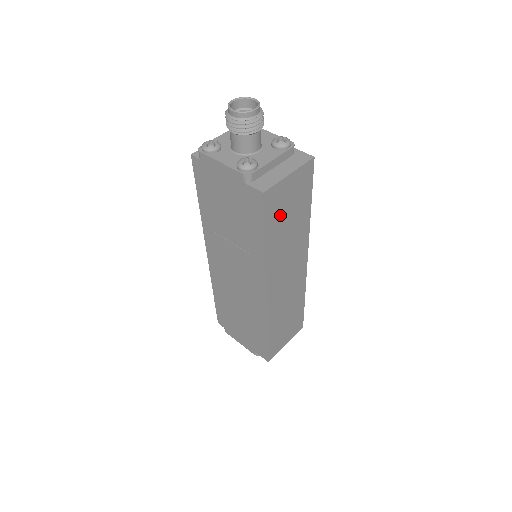
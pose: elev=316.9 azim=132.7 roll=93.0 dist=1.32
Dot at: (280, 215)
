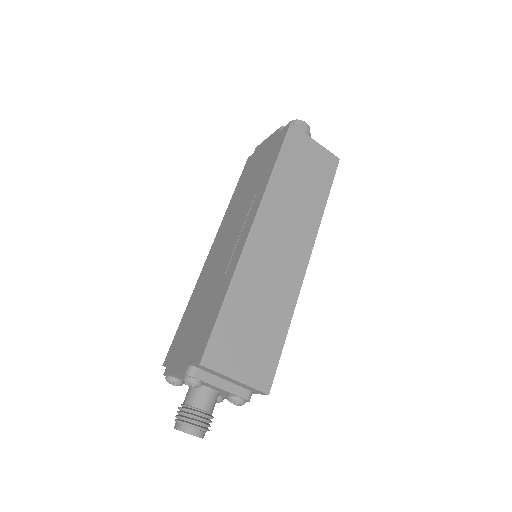
Dot at: (297, 163)
